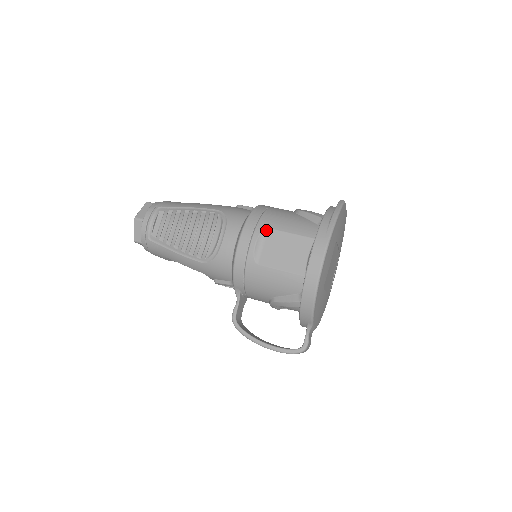
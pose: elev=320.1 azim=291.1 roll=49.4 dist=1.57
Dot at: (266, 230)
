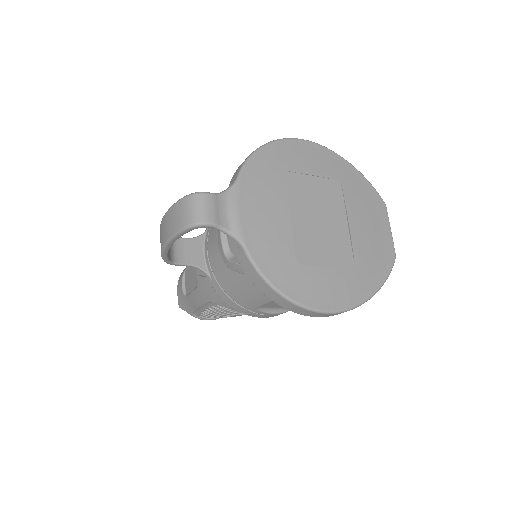
Dot at: occluded
